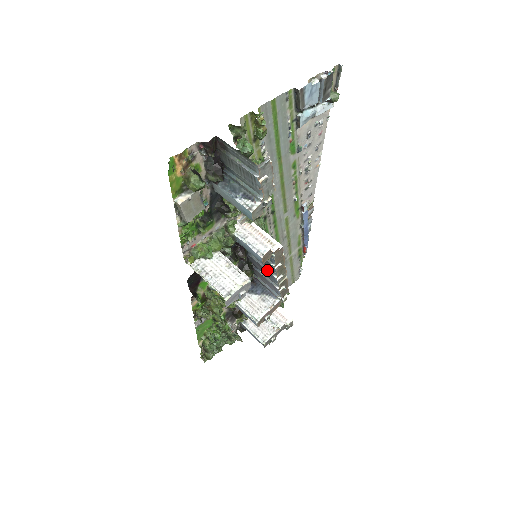
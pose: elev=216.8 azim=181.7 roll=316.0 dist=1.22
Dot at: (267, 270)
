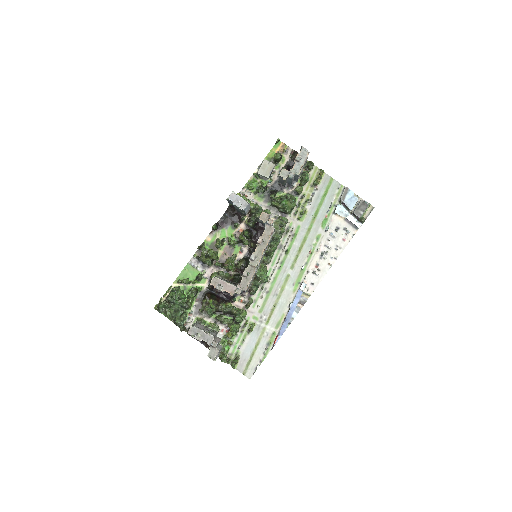
Dot at: occluded
